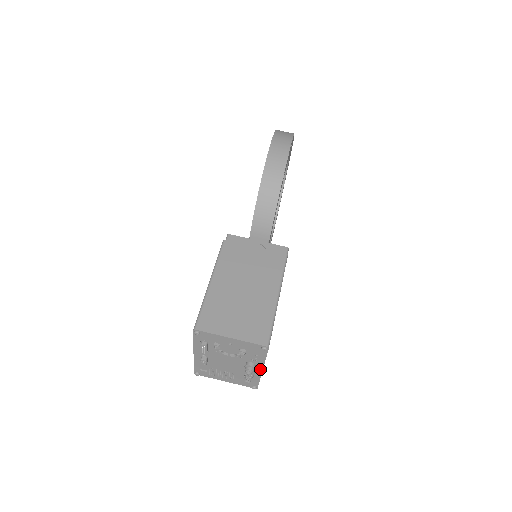
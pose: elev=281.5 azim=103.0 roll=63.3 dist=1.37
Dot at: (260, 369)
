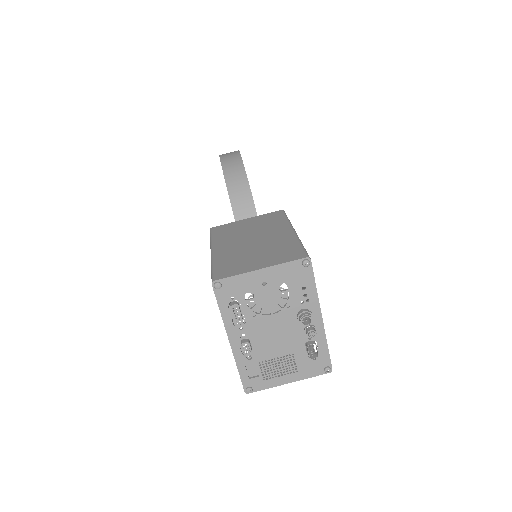
Dot at: (318, 318)
